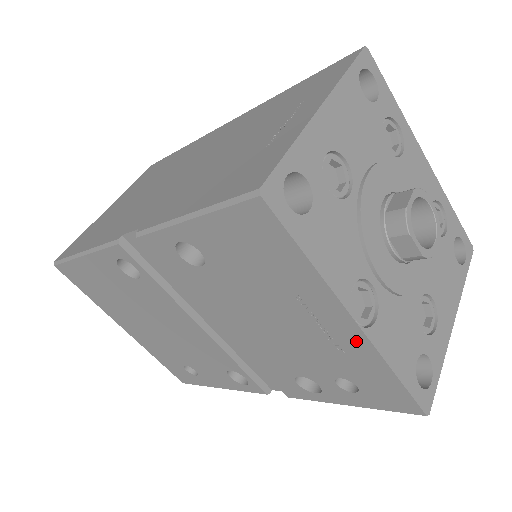
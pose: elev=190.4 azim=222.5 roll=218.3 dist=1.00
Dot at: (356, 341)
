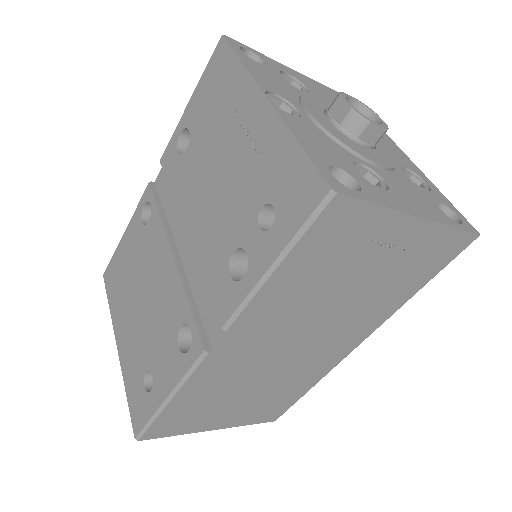
Dot at: (268, 123)
